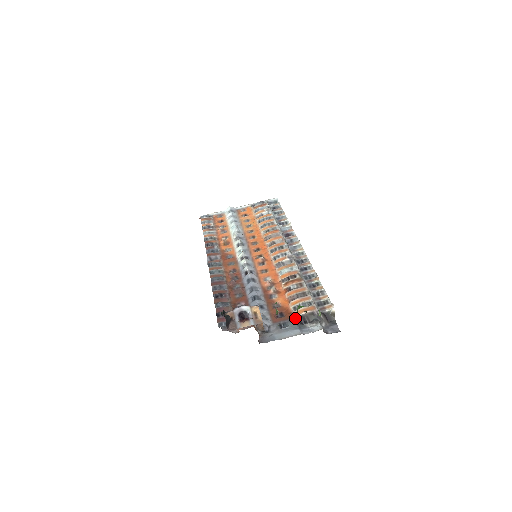
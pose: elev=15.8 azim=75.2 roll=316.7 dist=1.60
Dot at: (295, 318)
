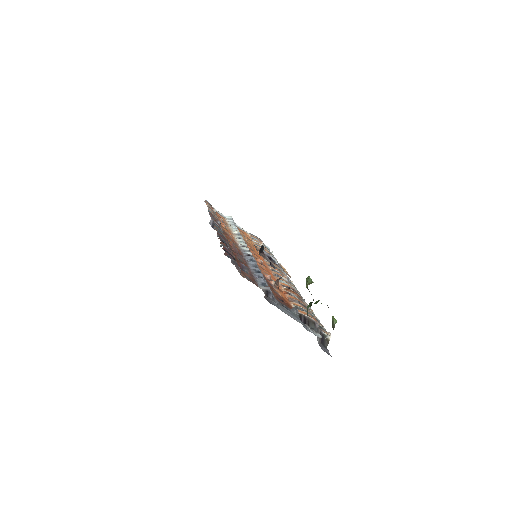
Dot at: (298, 312)
